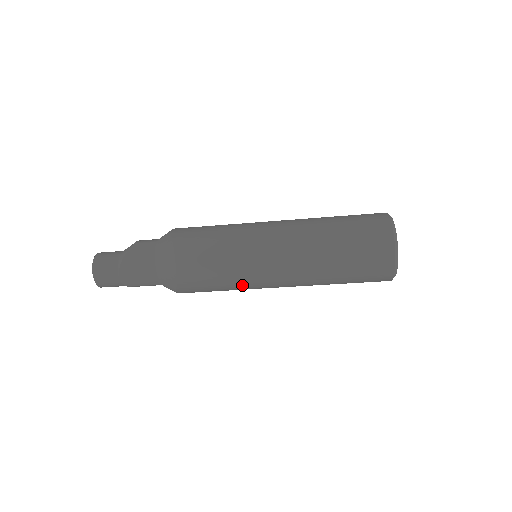
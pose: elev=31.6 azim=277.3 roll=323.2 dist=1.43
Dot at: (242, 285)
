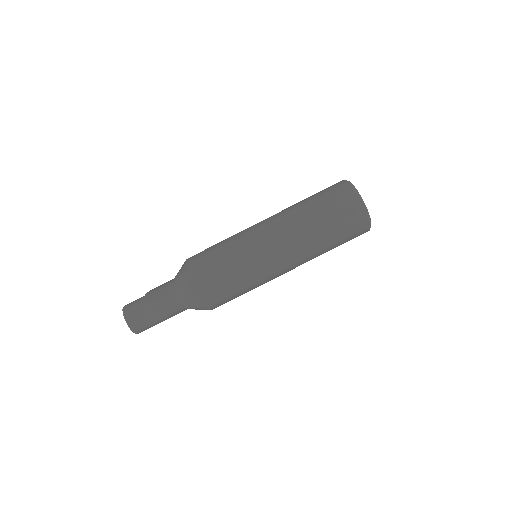
Dot at: (240, 253)
